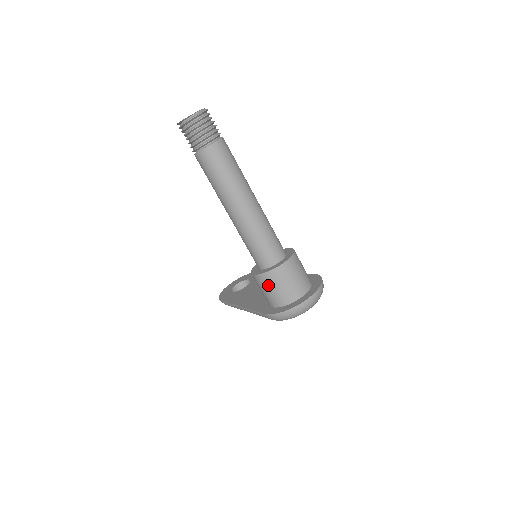
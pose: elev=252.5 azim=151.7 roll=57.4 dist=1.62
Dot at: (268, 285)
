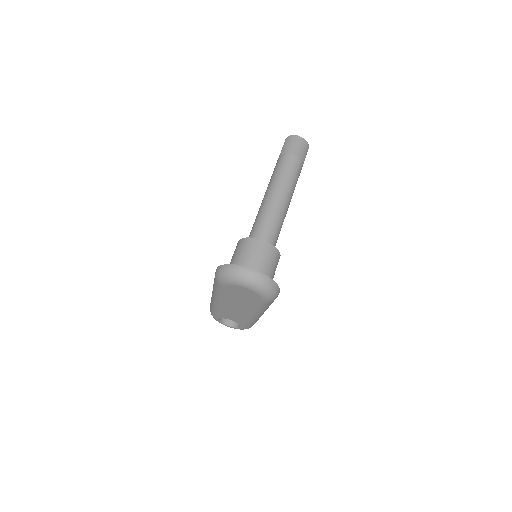
Dot at: (238, 249)
